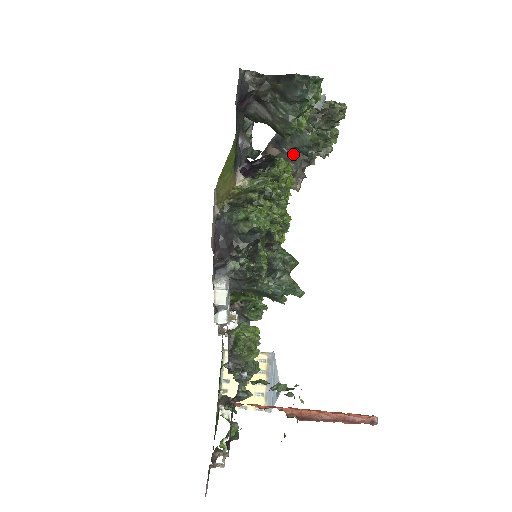
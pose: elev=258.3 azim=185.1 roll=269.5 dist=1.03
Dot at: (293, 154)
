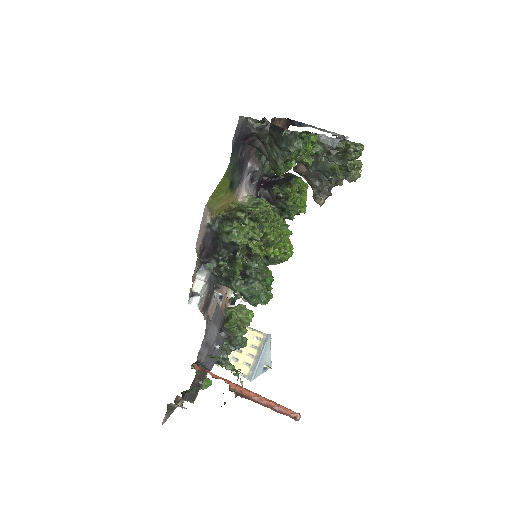
Dot at: (319, 174)
